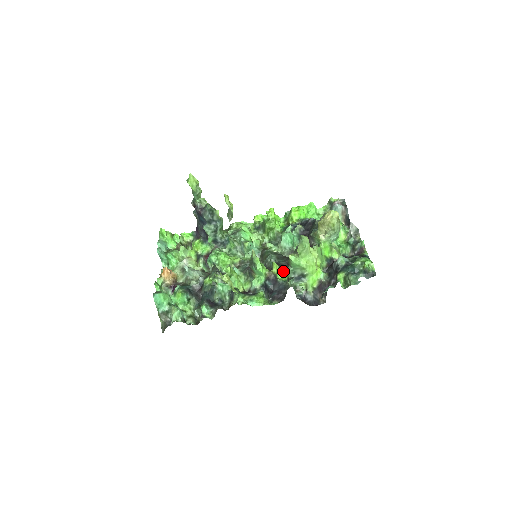
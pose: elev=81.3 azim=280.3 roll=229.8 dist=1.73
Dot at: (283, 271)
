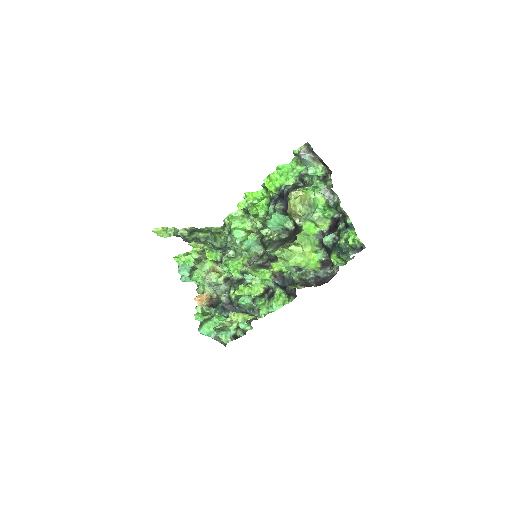
Dot at: occluded
